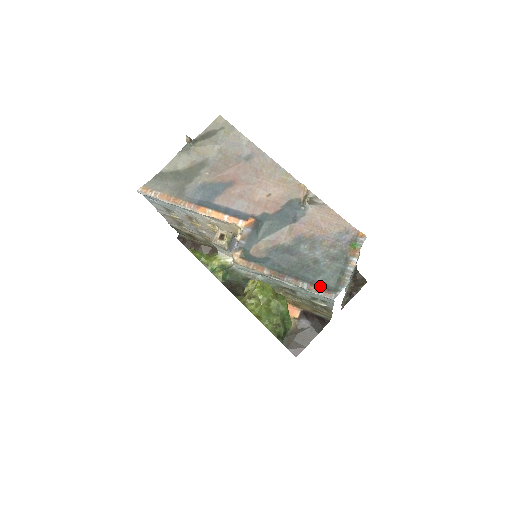
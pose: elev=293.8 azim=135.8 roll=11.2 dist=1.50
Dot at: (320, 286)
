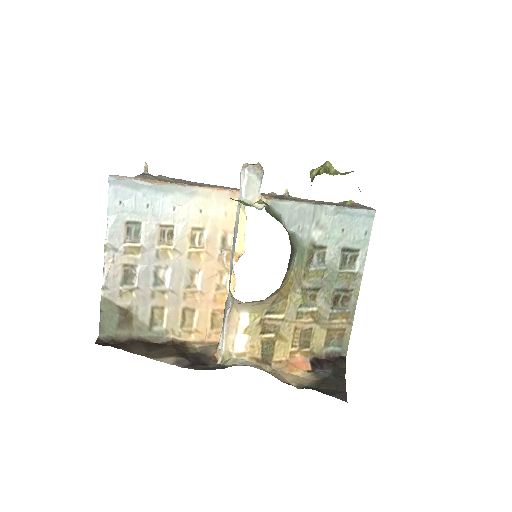
Dot at: occluded
